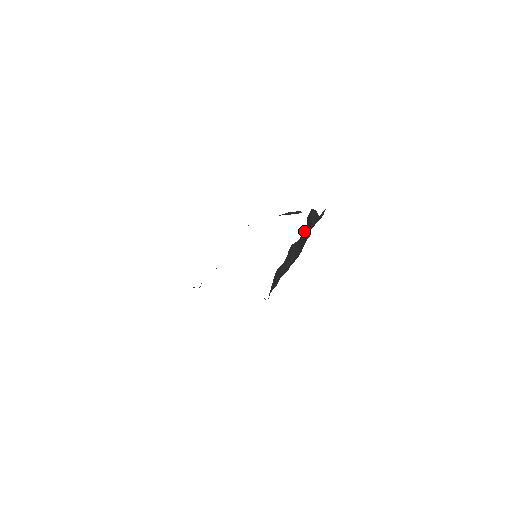
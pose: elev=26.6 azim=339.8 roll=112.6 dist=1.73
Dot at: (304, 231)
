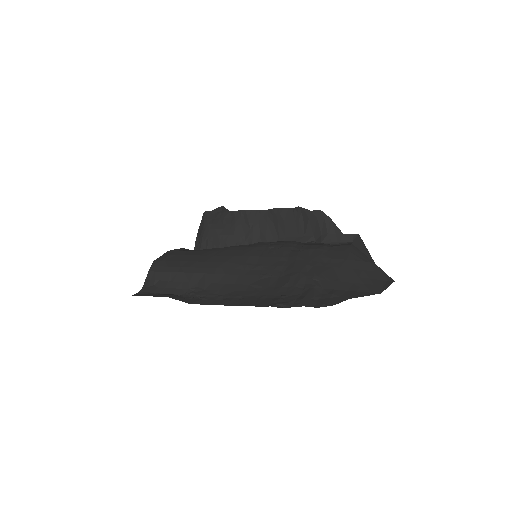
Dot at: (288, 217)
